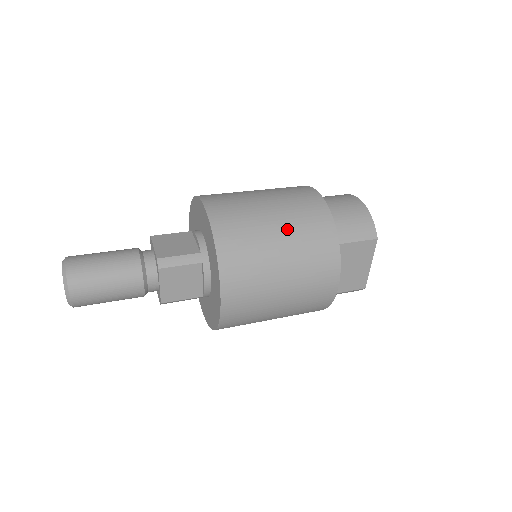
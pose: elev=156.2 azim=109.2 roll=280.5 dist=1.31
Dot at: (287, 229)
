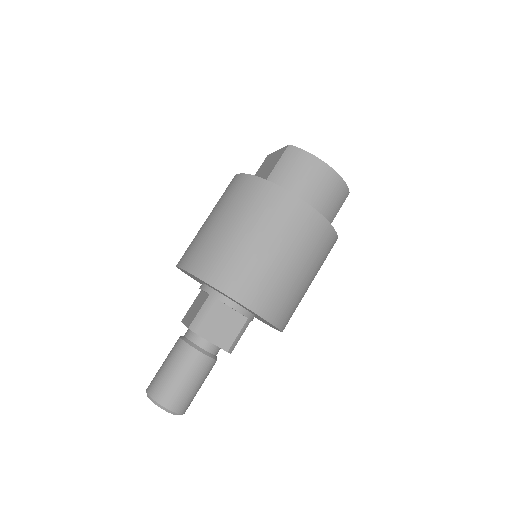
Dot at: (311, 269)
